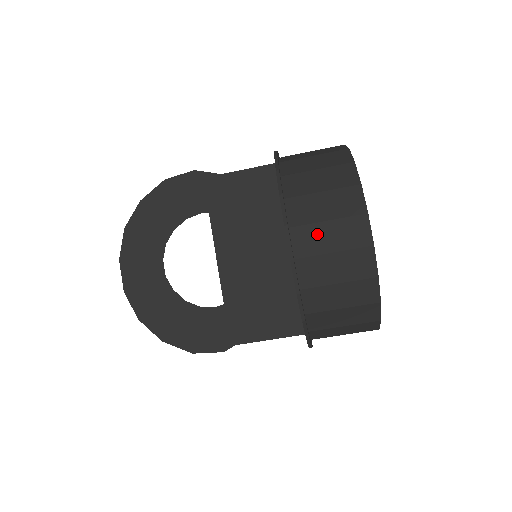
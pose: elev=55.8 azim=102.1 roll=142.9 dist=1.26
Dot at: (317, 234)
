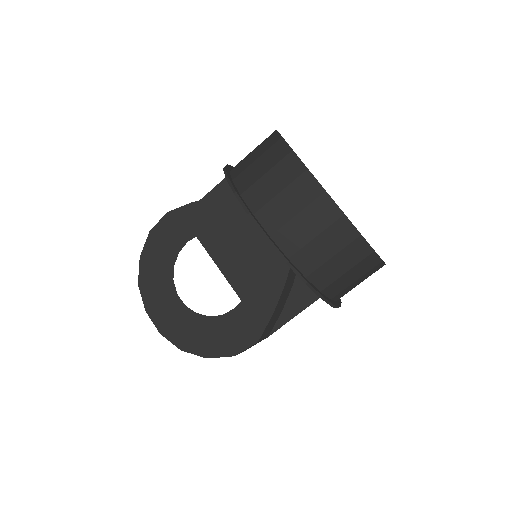
Dot at: (277, 207)
